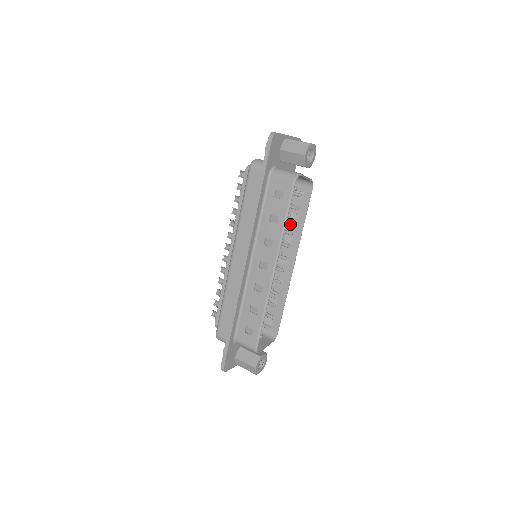
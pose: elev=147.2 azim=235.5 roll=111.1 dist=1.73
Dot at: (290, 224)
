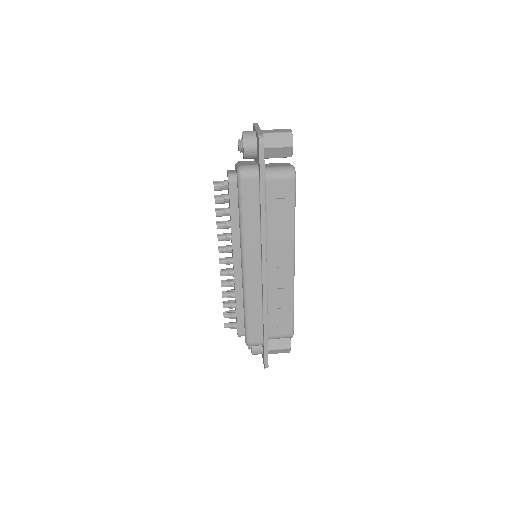
Dot at: occluded
